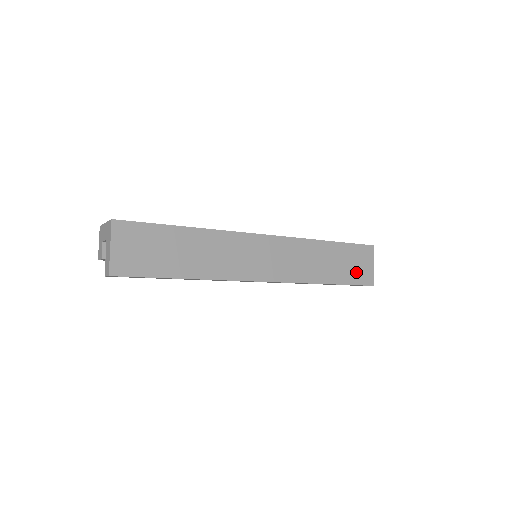
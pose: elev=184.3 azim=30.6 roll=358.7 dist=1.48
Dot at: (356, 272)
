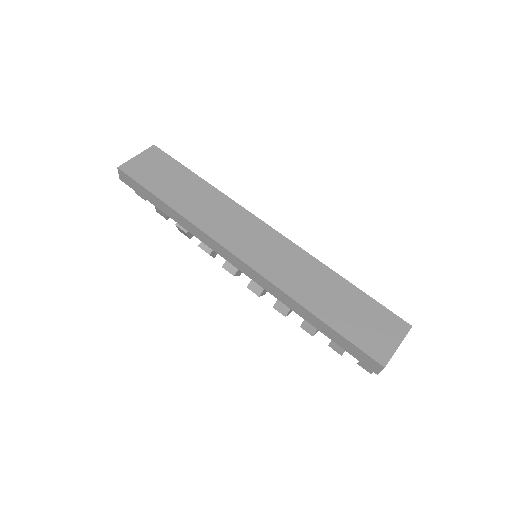
Dot at: (363, 332)
